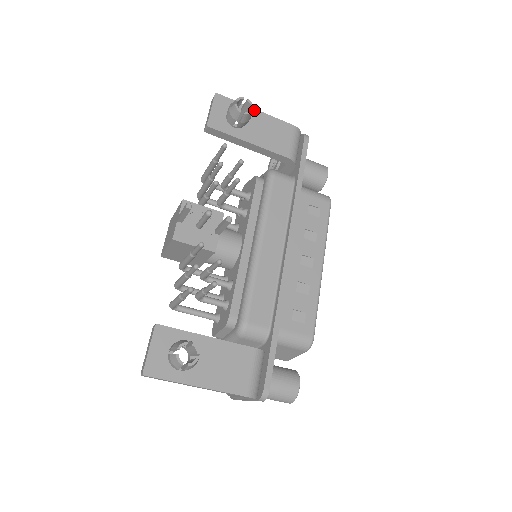
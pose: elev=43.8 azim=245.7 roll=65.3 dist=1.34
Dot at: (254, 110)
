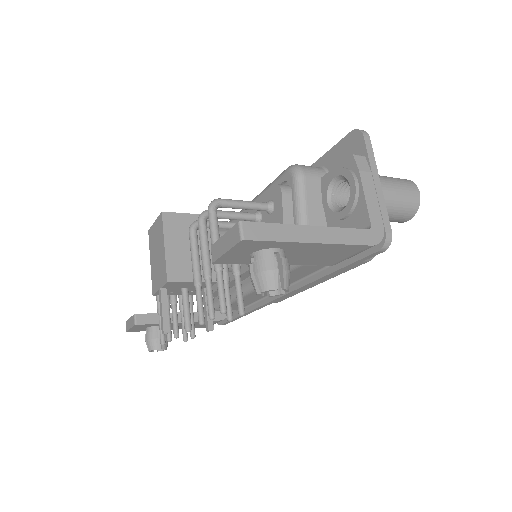
Dot at: (308, 244)
